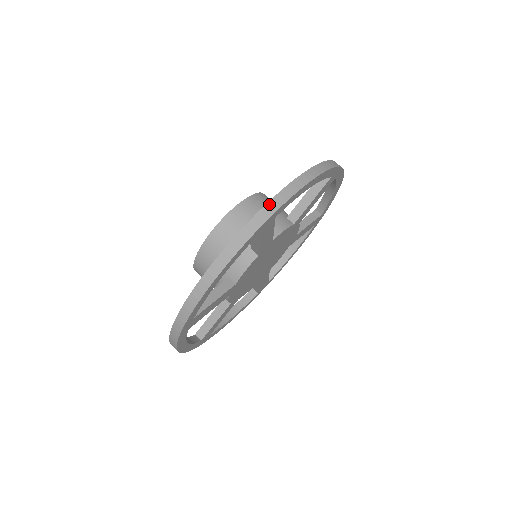
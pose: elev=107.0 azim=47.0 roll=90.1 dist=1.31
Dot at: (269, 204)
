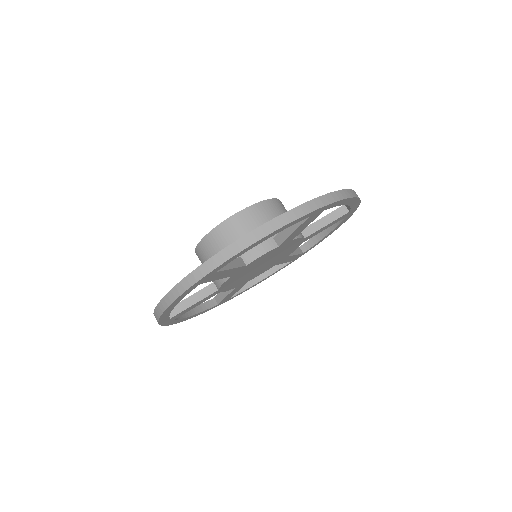
Dot at: (327, 195)
